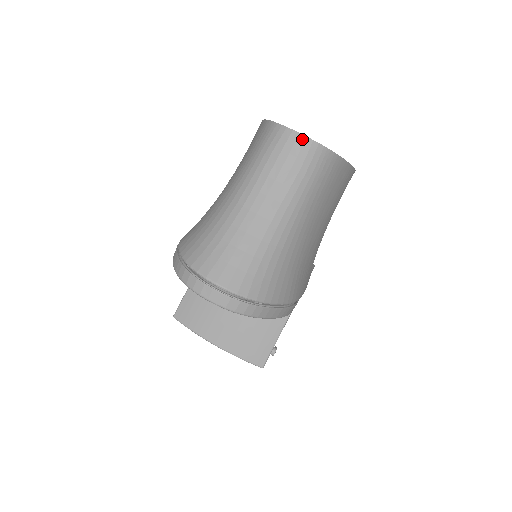
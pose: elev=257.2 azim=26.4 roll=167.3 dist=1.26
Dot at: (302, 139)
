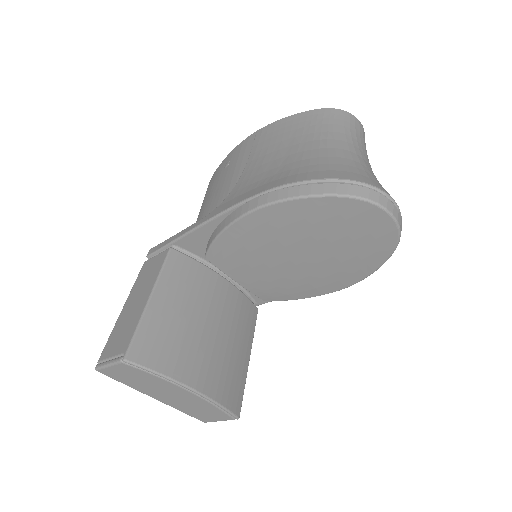
Dot at: (361, 125)
